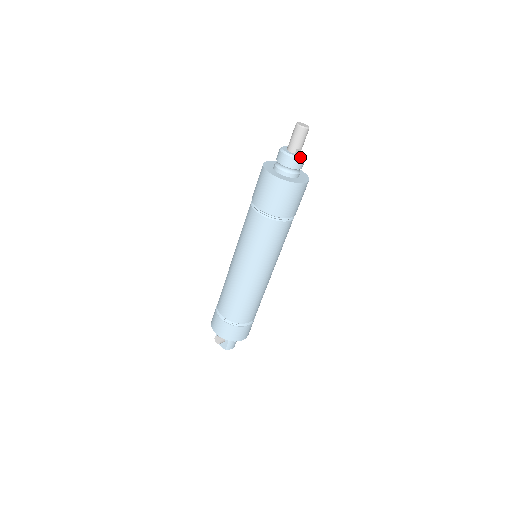
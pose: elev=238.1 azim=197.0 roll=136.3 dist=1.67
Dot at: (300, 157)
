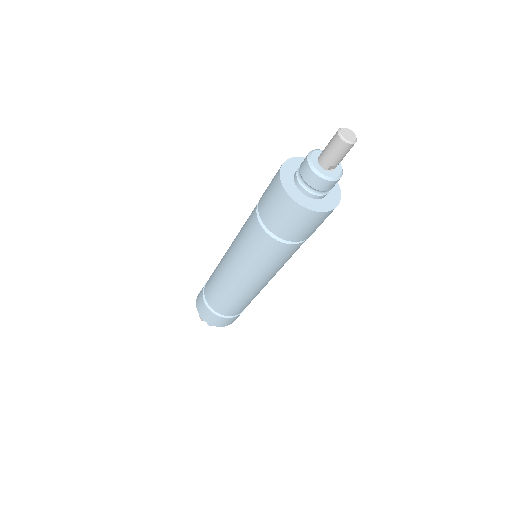
Dot at: (333, 178)
